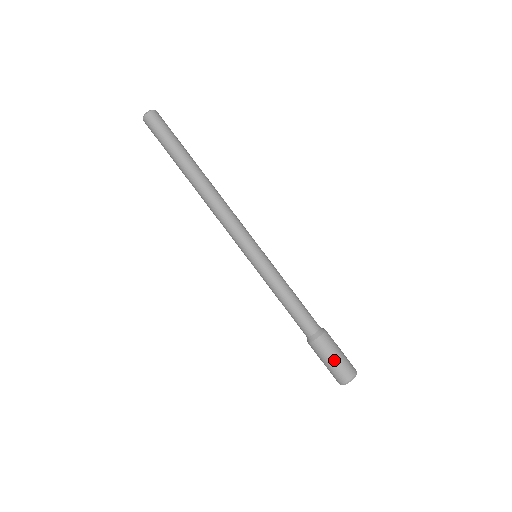
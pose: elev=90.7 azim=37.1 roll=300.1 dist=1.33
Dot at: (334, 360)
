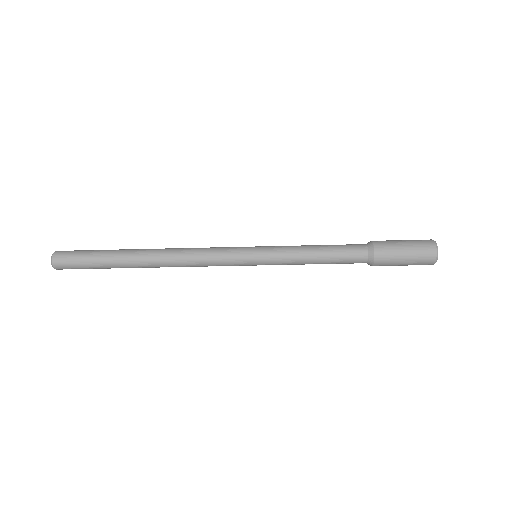
Dot at: (406, 262)
